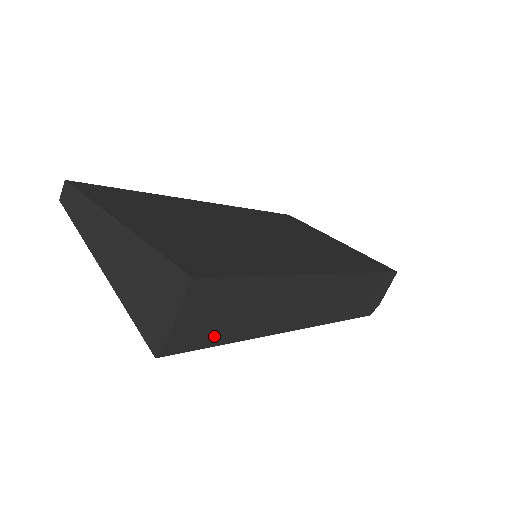
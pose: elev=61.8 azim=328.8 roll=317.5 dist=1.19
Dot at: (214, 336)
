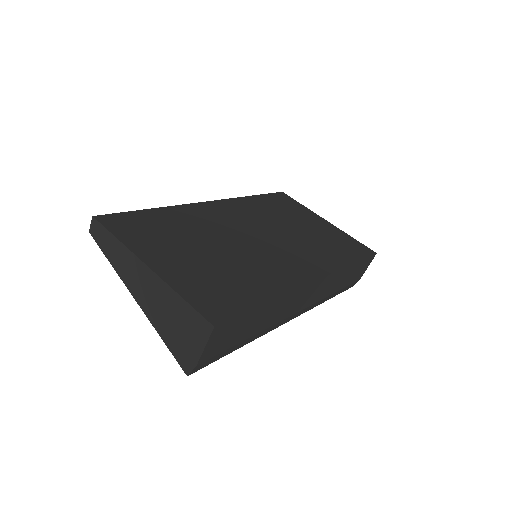
Dot at: (229, 350)
